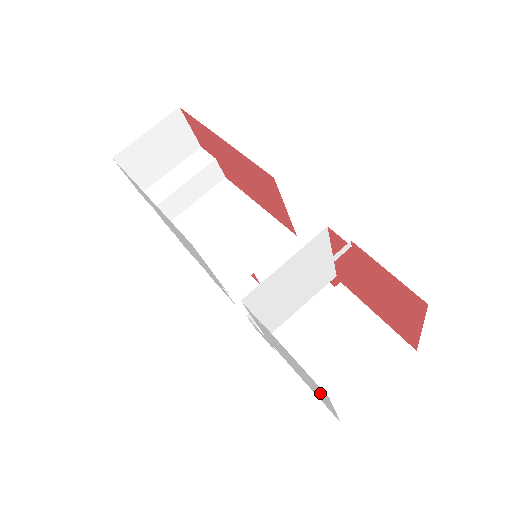
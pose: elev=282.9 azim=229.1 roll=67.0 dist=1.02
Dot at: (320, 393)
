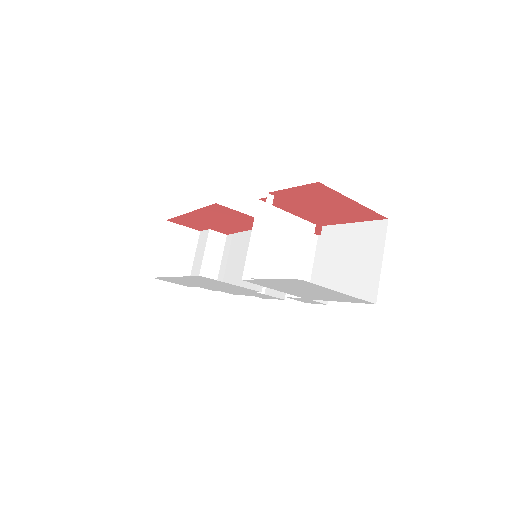
Dot at: (321, 290)
